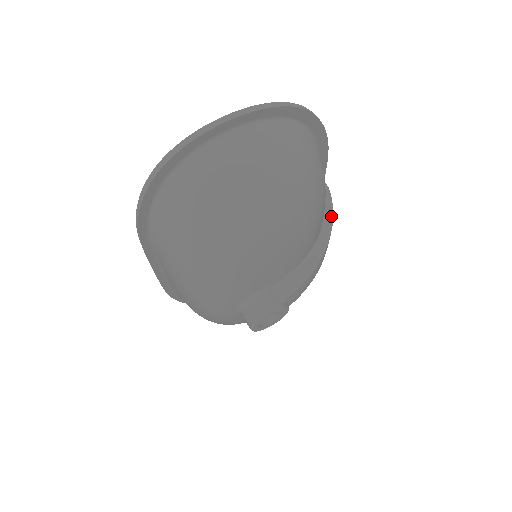
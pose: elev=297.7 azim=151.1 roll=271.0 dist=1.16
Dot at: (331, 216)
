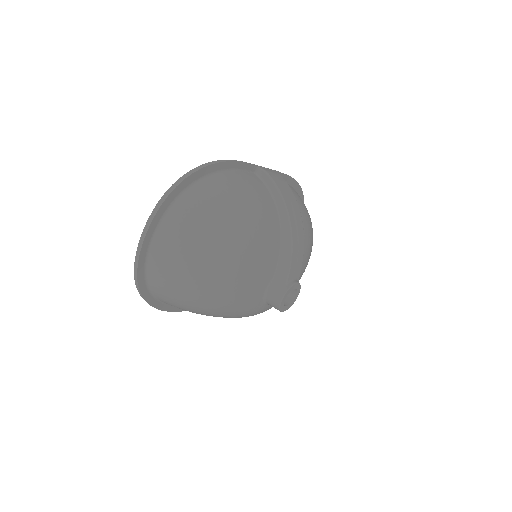
Dot at: (279, 195)
